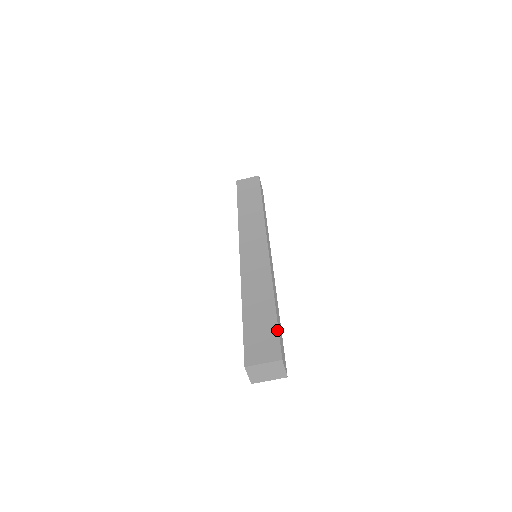
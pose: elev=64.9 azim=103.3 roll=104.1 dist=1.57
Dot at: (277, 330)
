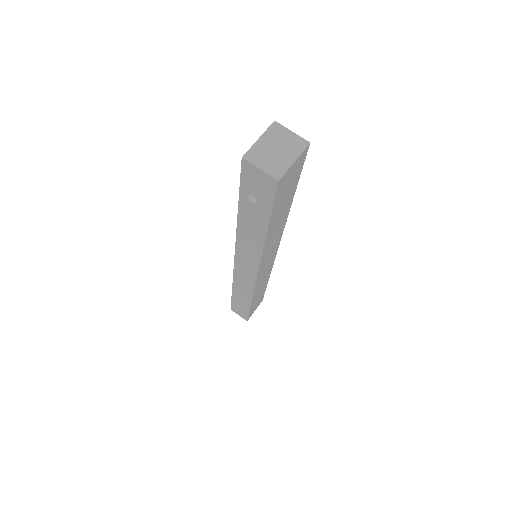
Dot at: occluded
